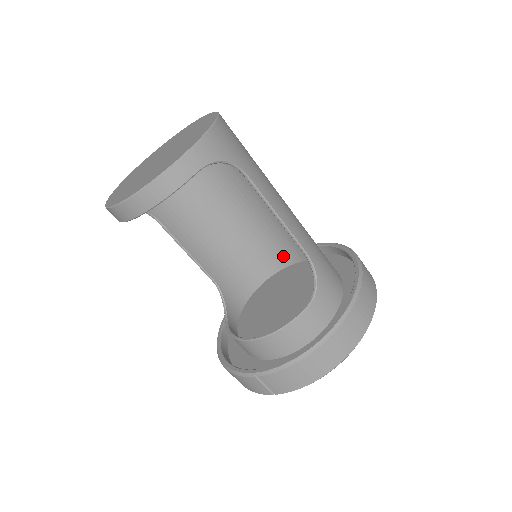
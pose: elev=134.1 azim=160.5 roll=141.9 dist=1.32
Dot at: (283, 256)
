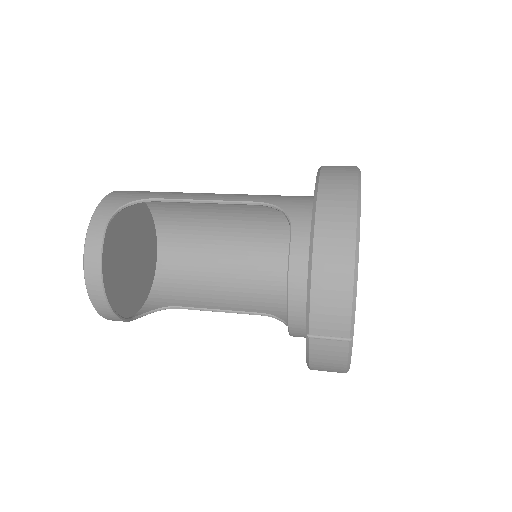
Dot at: occluded
